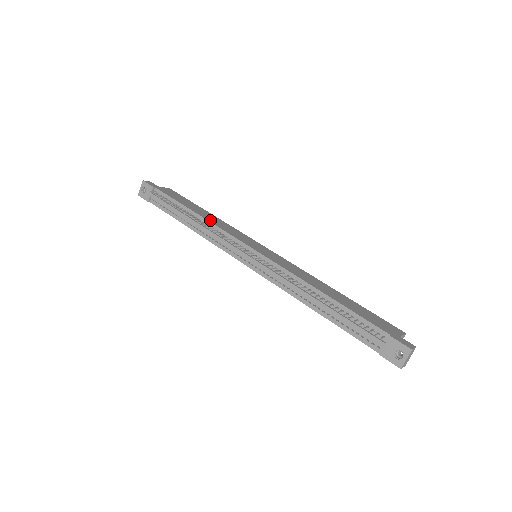
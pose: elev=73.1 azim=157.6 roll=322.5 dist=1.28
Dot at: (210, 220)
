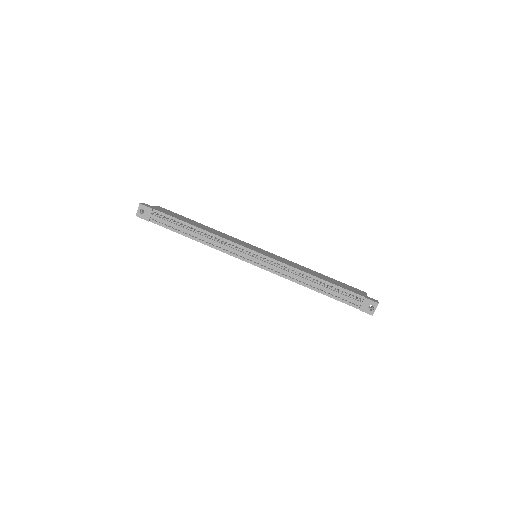
Dot at: (213, 233)
